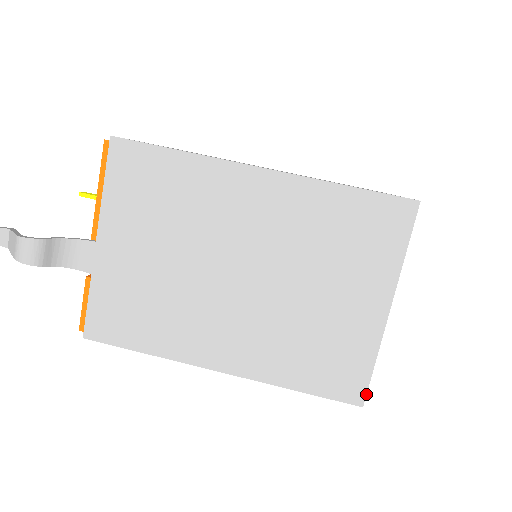
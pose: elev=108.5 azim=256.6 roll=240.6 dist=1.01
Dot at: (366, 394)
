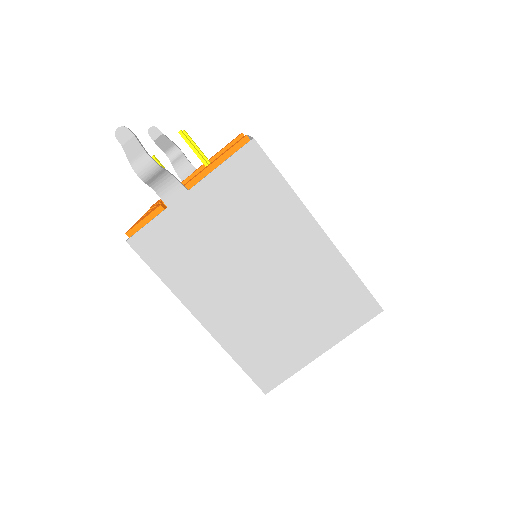
Dot at: occluded
